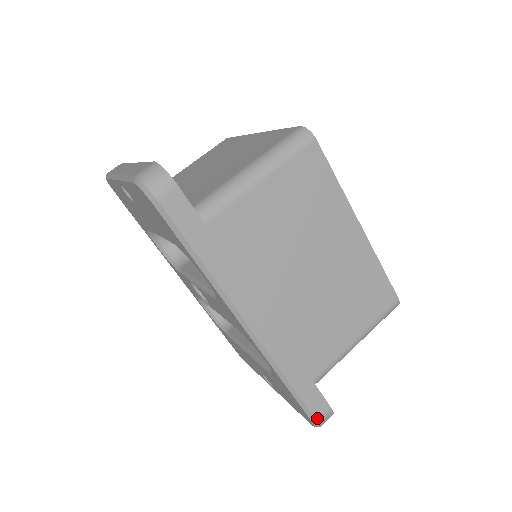
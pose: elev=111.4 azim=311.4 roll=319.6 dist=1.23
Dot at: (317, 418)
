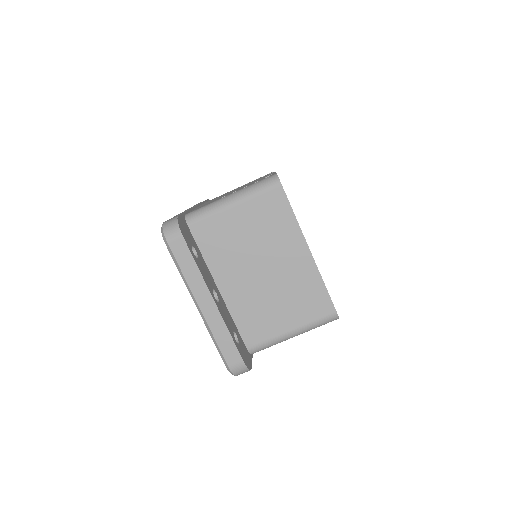
Dot at: occluded
